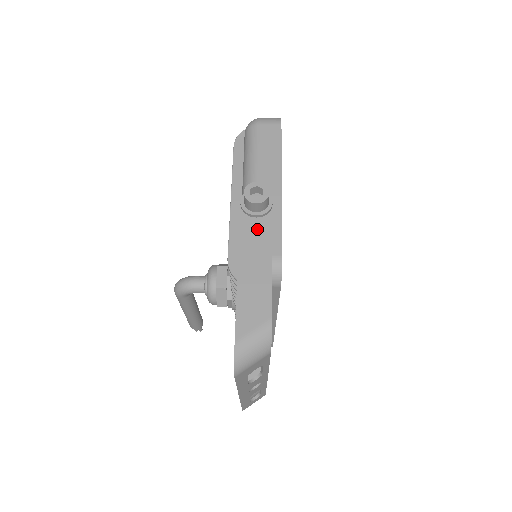
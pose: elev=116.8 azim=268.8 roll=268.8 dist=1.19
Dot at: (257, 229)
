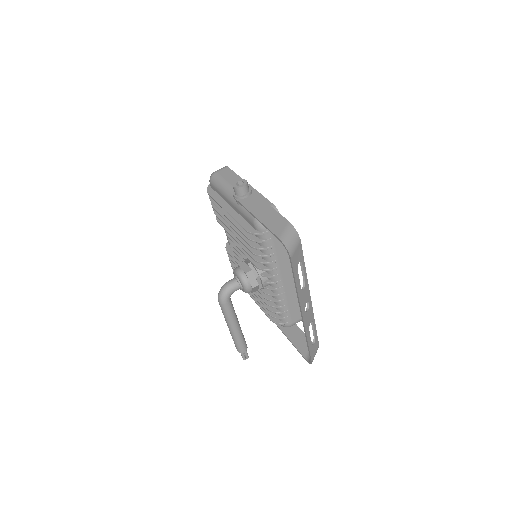
Dot at: (251, 200)
